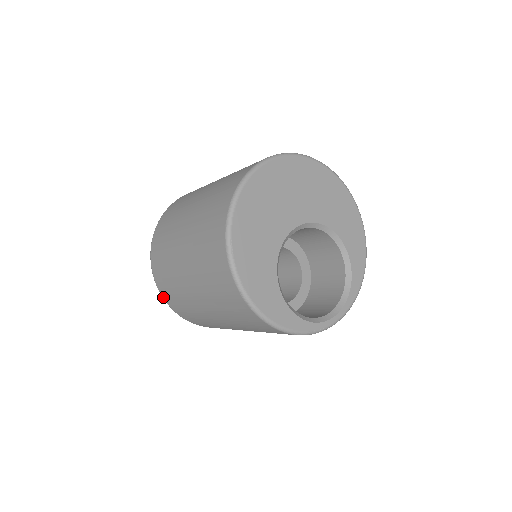
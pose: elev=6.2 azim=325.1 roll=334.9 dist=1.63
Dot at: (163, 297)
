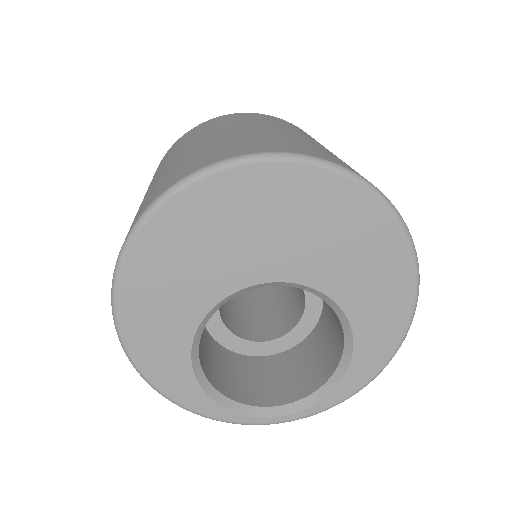
Dot at: occluded
